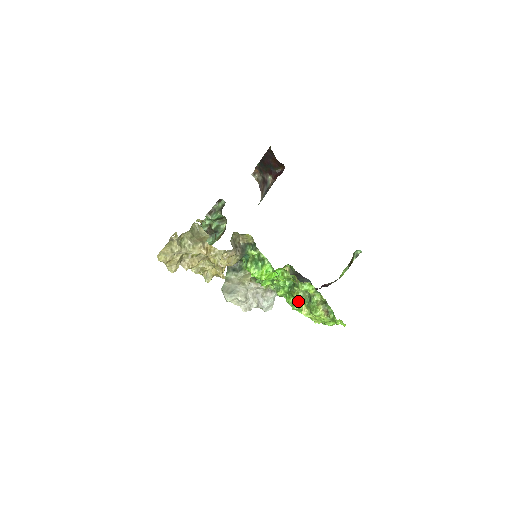
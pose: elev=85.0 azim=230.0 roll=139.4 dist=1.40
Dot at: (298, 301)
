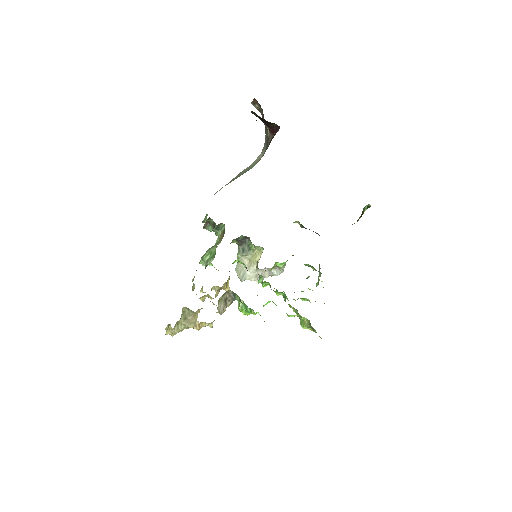
Dot at: occluded
